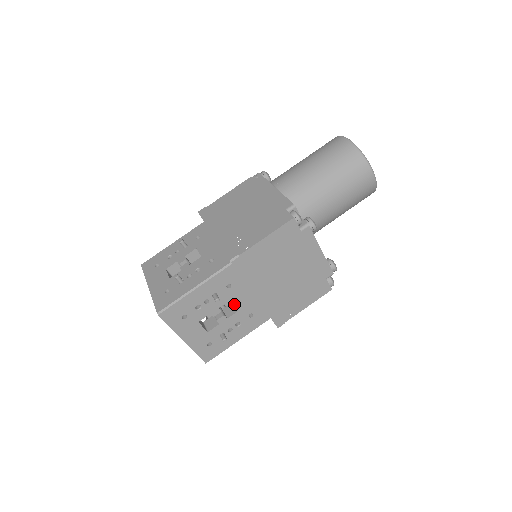
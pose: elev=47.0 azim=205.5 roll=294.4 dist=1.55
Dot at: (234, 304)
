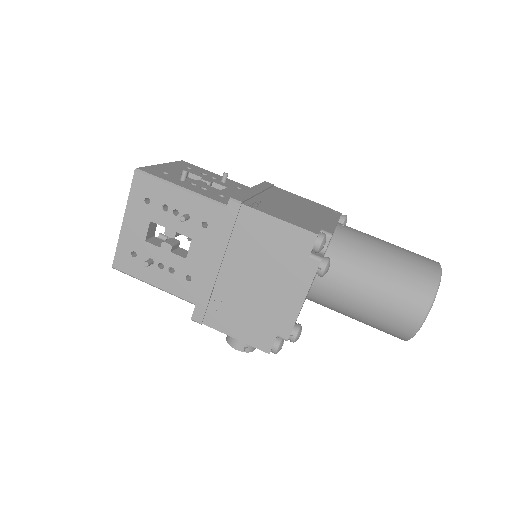
Dot at: (190, 247)
